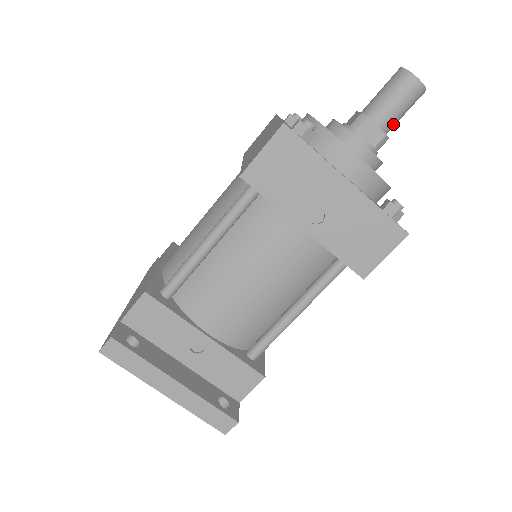
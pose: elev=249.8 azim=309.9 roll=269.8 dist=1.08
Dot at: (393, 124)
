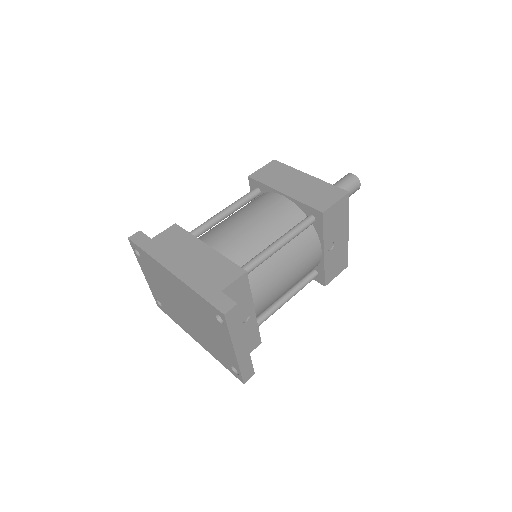
Dot at: occluded
